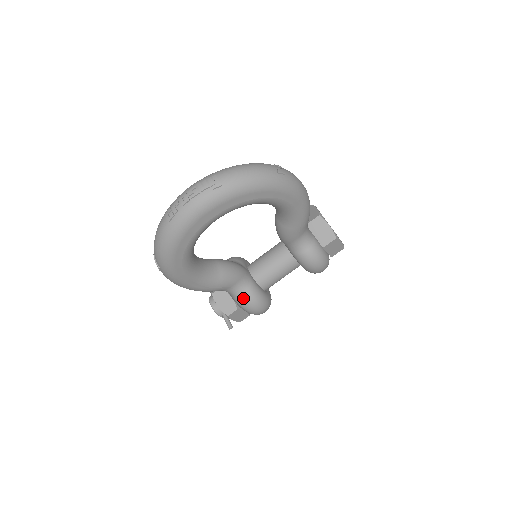
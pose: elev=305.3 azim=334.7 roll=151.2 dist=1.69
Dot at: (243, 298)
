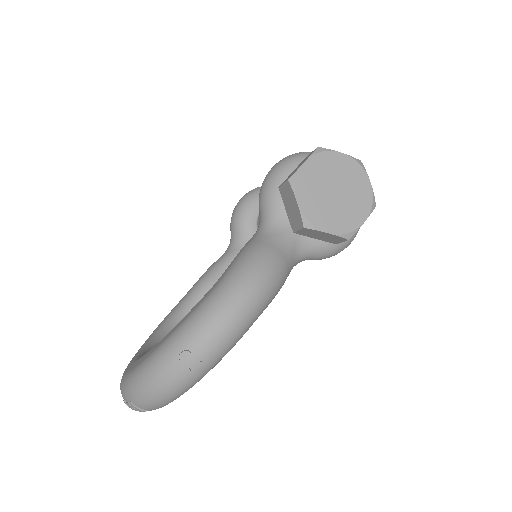
Dot at: occluded
